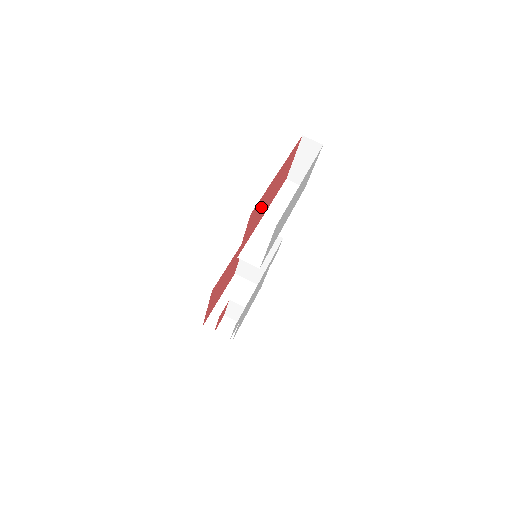
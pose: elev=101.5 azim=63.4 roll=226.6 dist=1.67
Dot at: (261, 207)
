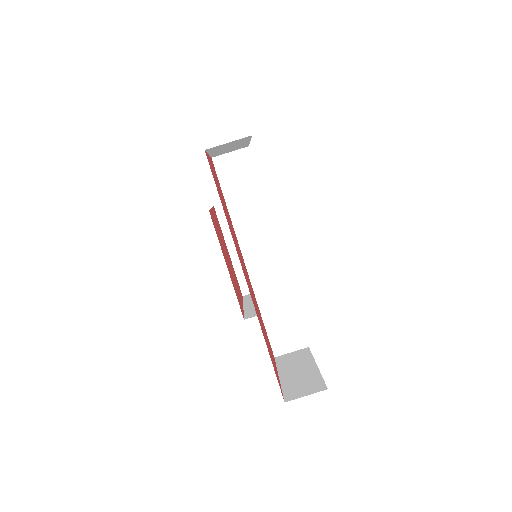
Dot at: occluded
